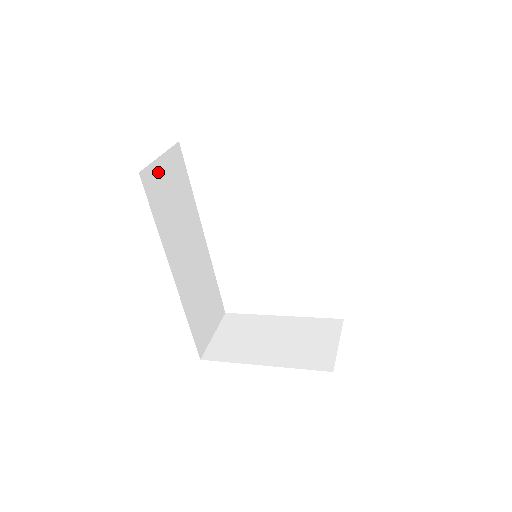
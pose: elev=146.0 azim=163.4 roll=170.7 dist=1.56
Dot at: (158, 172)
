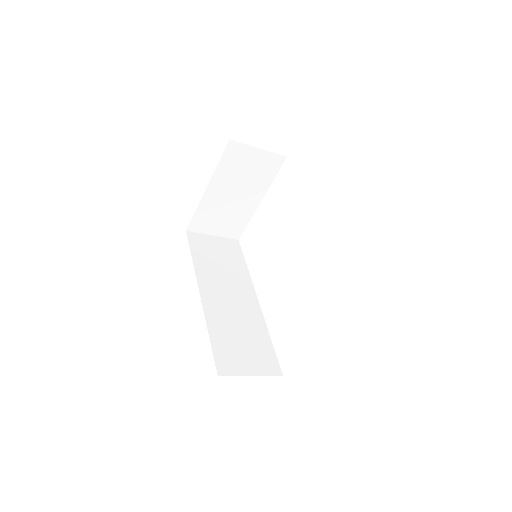
Dot at: (207, 240)
